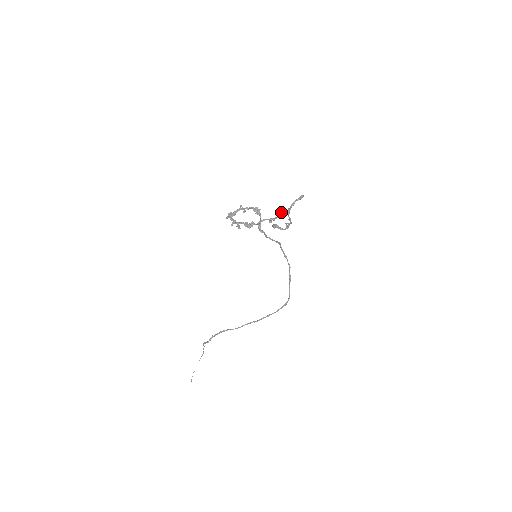
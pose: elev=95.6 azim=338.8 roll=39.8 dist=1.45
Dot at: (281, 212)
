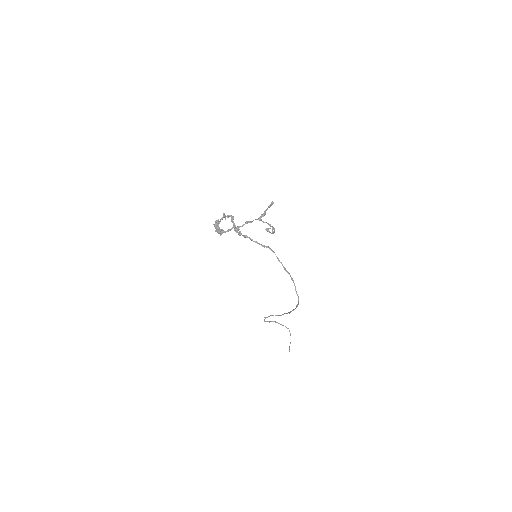
Dot at: occluded
